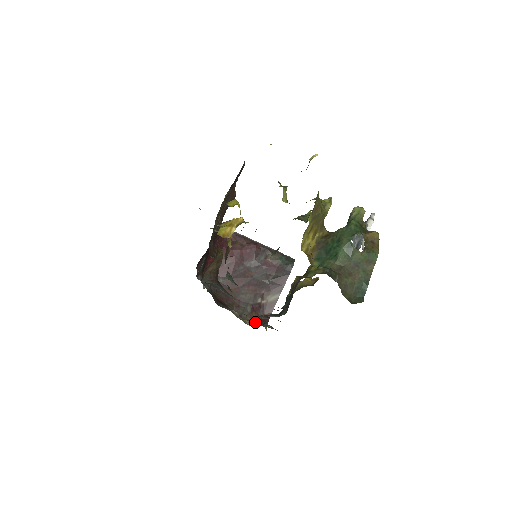
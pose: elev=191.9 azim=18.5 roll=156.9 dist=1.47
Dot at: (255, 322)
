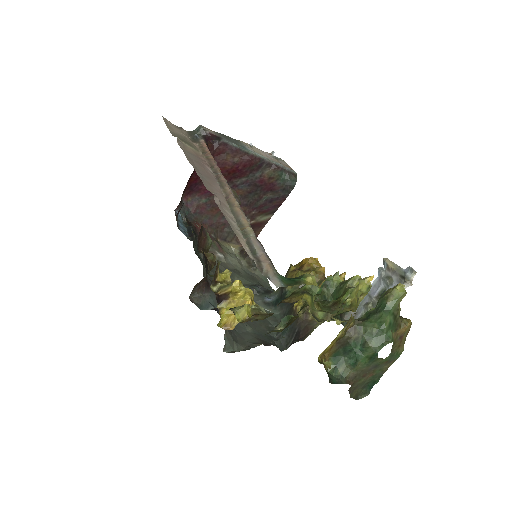
Dot at: (241, 247)
